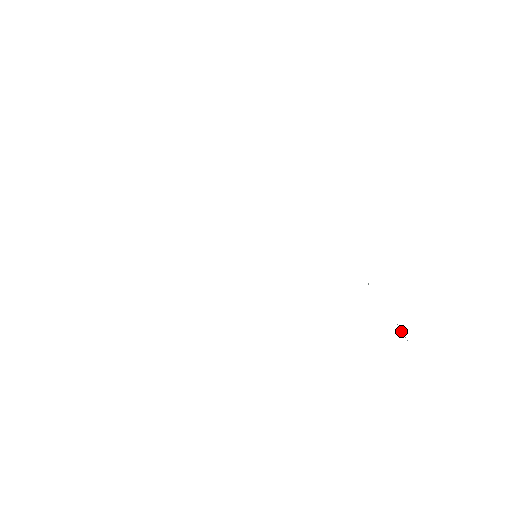
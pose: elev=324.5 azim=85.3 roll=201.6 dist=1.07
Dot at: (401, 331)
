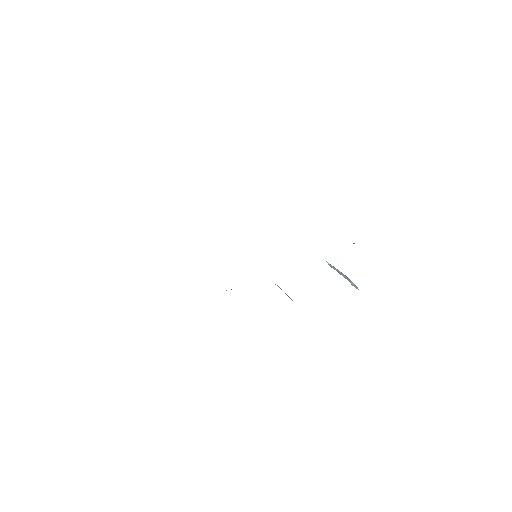
Dot at: (351, 282)
